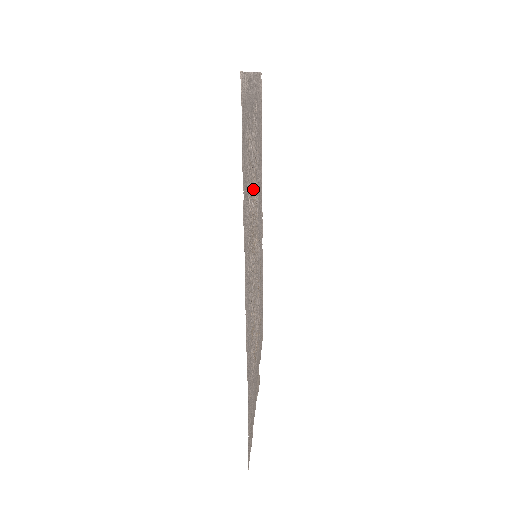
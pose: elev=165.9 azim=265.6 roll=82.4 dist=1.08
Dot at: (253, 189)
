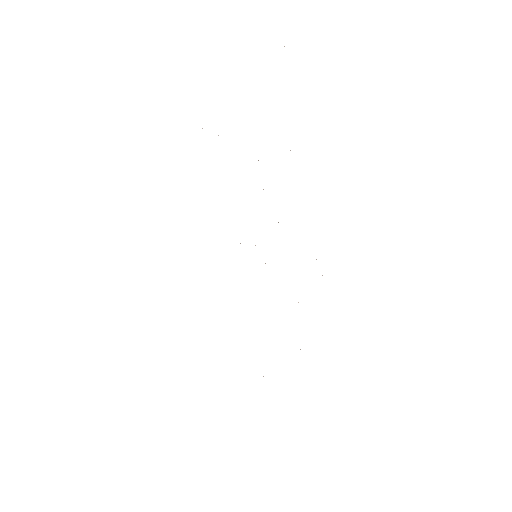
Dot at: occluded
